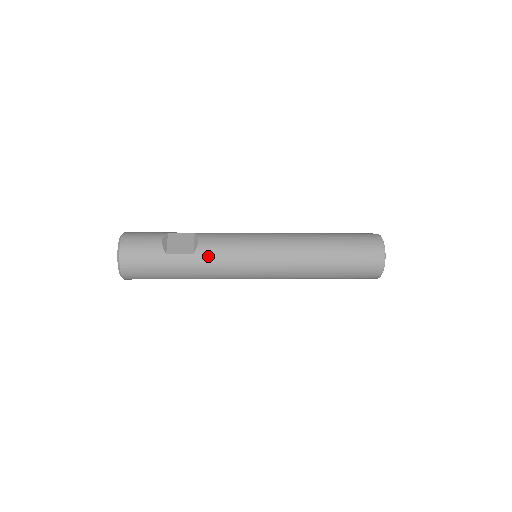
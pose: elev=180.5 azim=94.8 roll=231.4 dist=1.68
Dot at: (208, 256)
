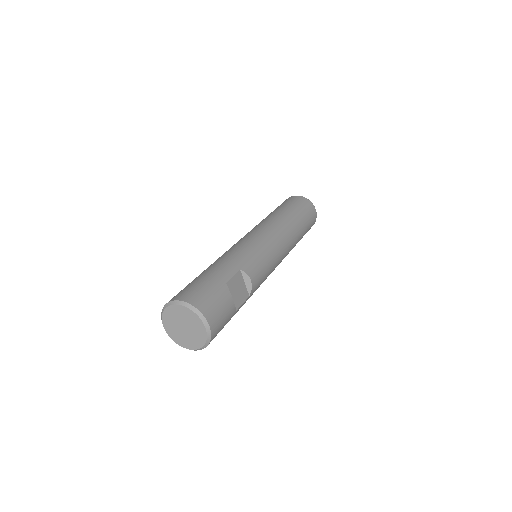
Dot at: (255, 290)
